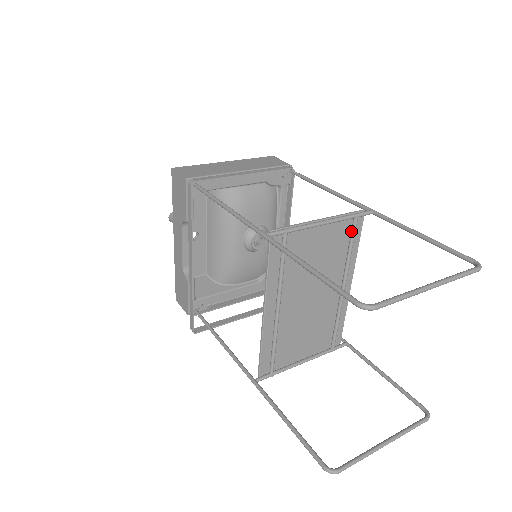
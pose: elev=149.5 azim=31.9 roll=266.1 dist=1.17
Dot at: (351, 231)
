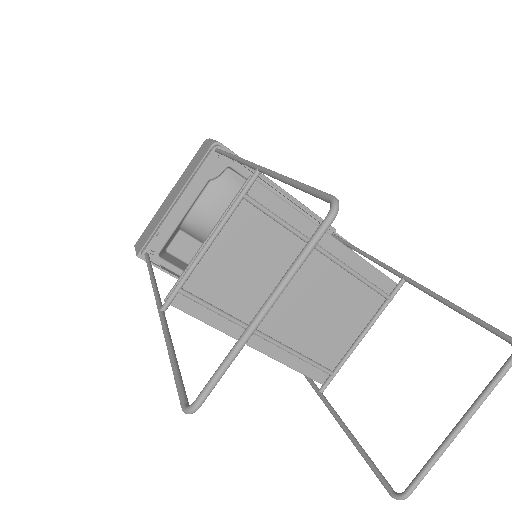
Dot at: (258, 209)
